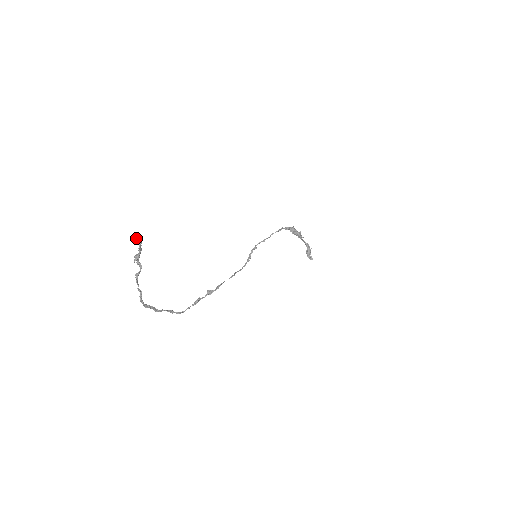
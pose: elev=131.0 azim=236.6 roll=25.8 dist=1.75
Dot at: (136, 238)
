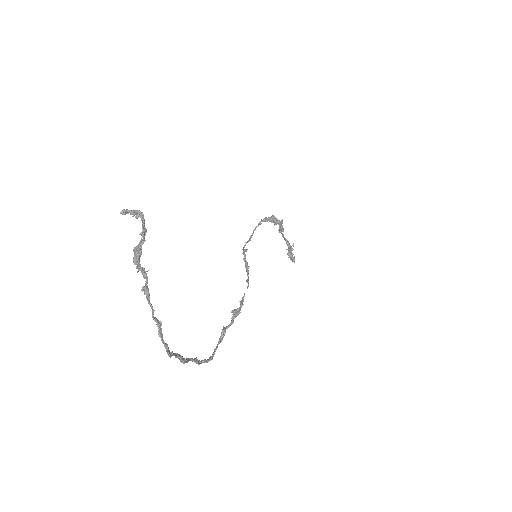
Dot at: (131, 210)
